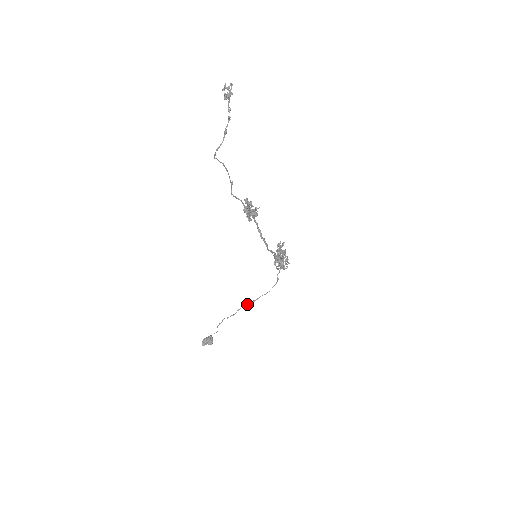
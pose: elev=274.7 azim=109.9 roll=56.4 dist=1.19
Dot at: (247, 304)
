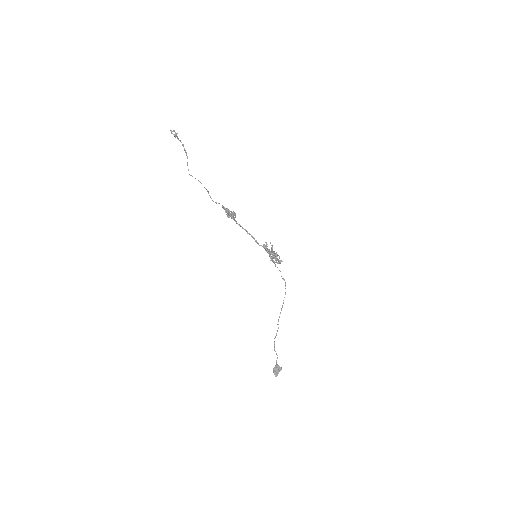
Dot at: occluded
